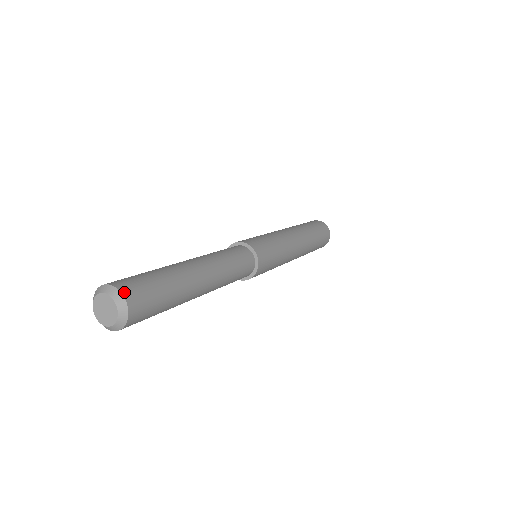
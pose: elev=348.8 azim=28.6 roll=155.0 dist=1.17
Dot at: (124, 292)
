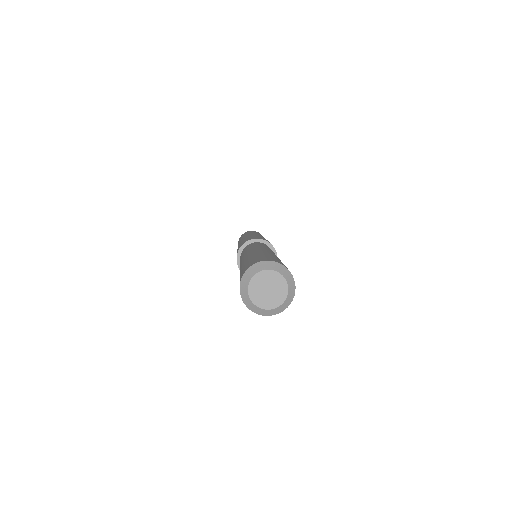
Dot at: (267, 260)
